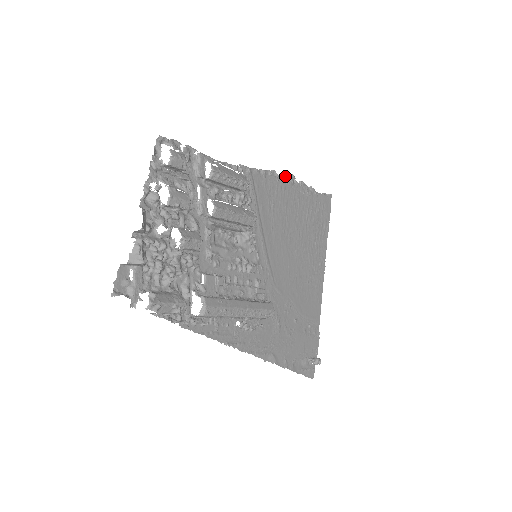
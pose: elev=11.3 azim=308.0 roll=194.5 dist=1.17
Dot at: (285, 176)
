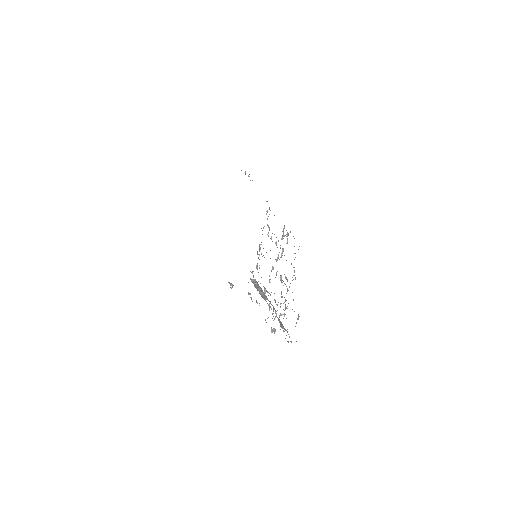
Dot at: (252, 180)
